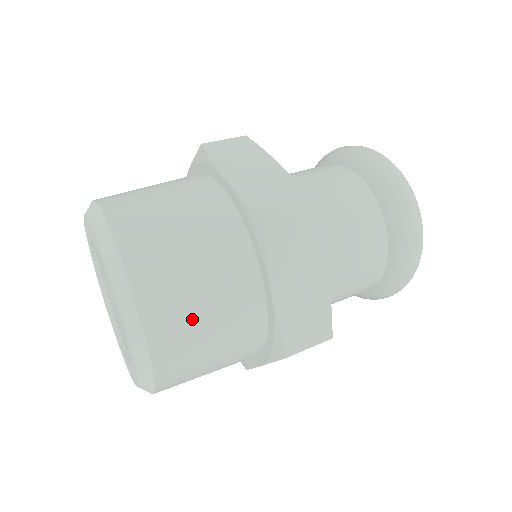
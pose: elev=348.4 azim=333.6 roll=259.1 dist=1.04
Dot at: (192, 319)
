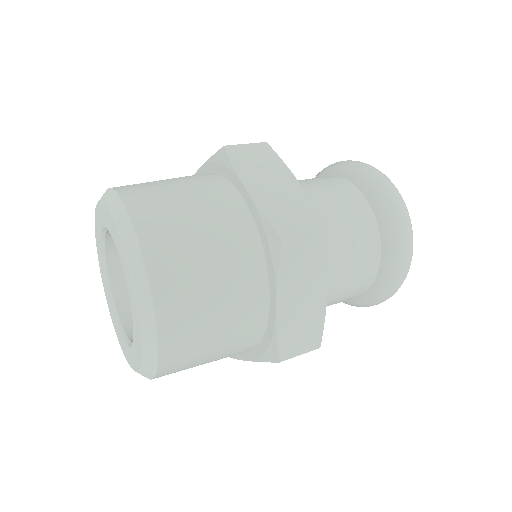
Dot at: (177, 214)
